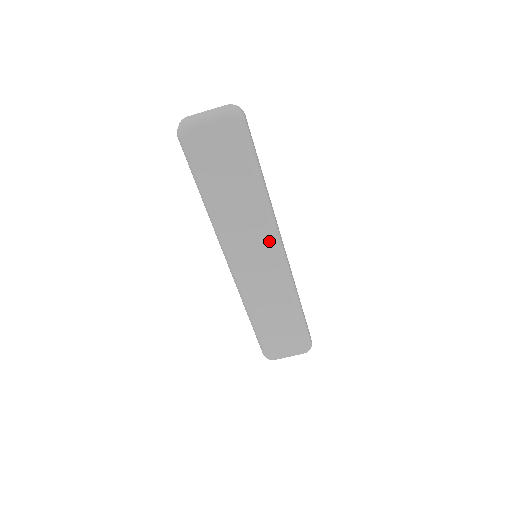
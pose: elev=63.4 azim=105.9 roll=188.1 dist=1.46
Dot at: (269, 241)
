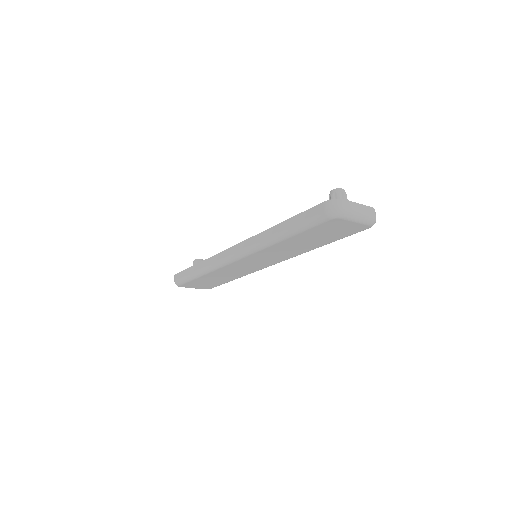
Dot at: (279, 260)
